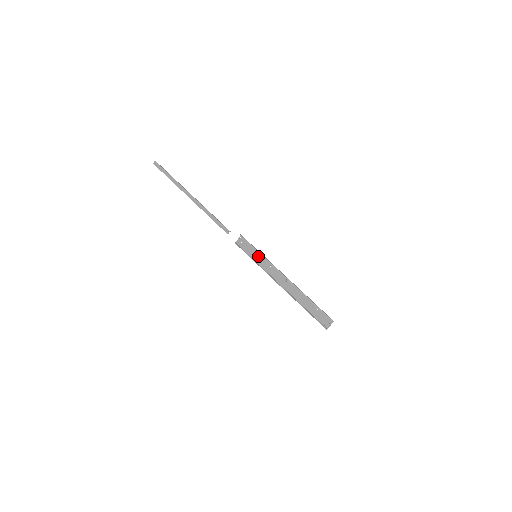
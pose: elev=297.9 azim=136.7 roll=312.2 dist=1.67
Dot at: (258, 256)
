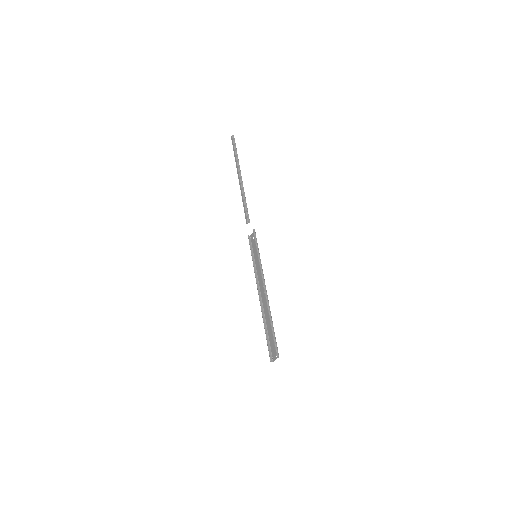
Dot at: occluded
